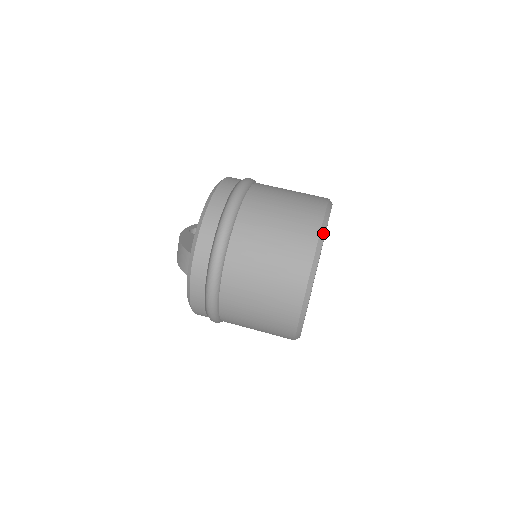
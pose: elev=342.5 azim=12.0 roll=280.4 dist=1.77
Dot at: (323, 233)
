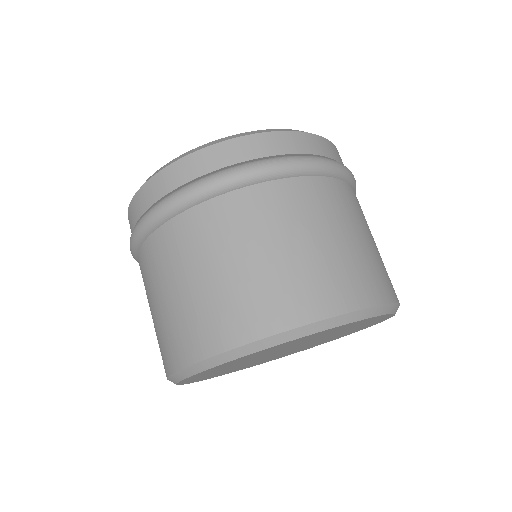
Dot at: (229, 357)
